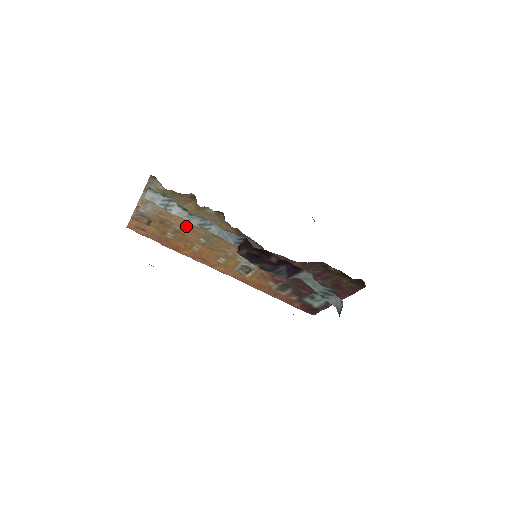
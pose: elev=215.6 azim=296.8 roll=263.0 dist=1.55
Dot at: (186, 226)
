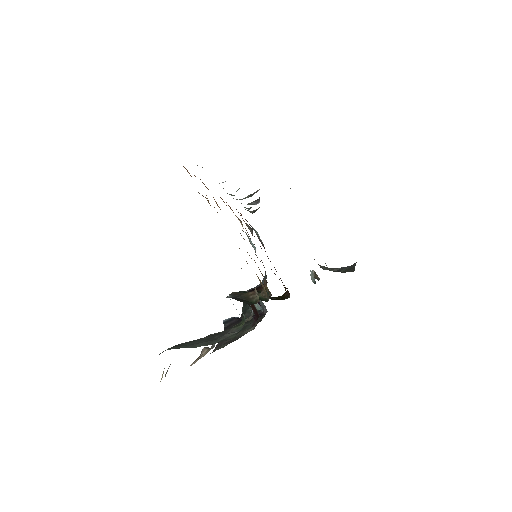
Dot at: occluded
